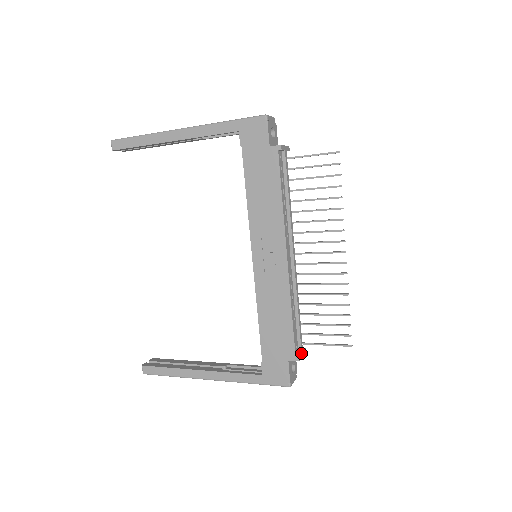
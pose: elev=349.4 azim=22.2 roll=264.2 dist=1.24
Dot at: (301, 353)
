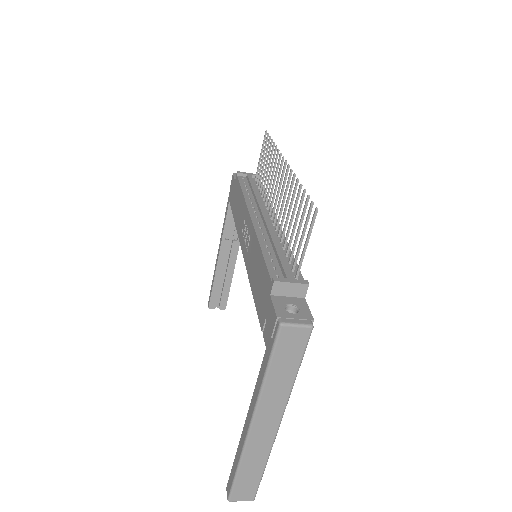
Dot at: (286, 279)
